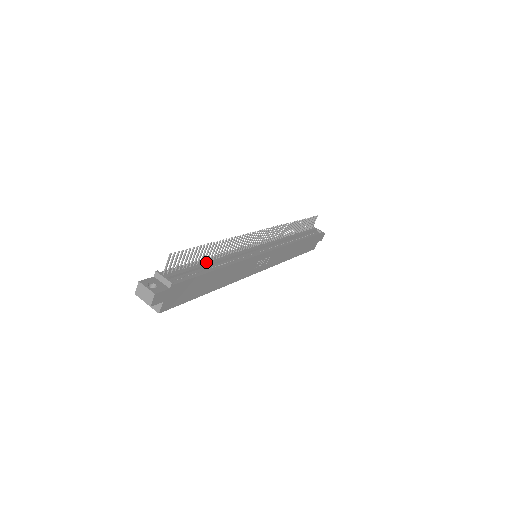
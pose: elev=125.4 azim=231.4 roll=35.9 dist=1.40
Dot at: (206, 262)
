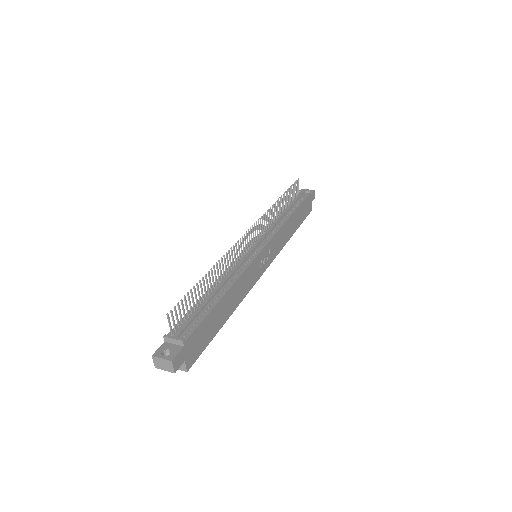
Dot at: (208, 297)
